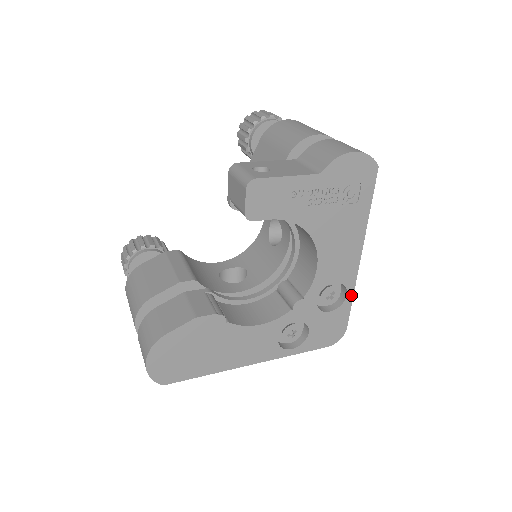
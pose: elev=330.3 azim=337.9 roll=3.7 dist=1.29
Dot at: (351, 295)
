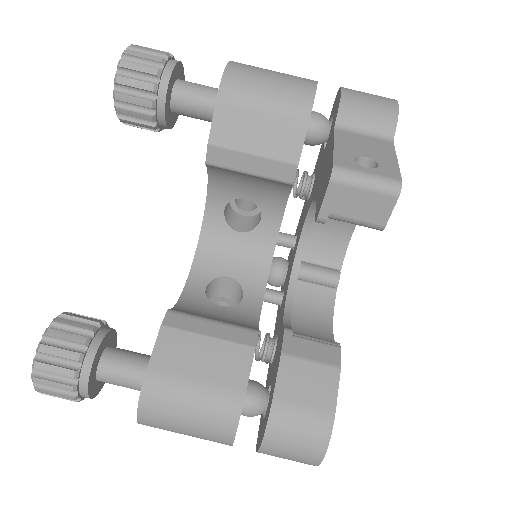
Dot at: occluded
